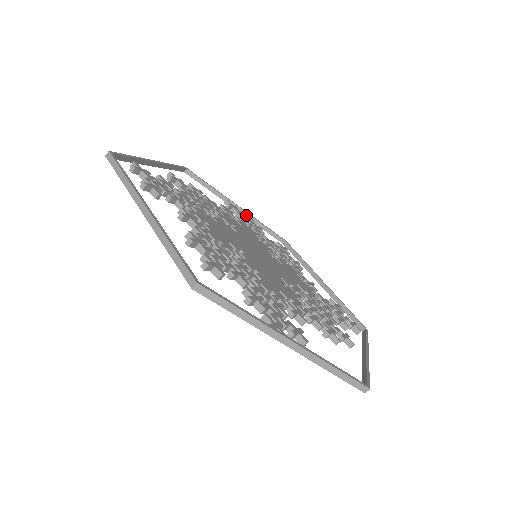
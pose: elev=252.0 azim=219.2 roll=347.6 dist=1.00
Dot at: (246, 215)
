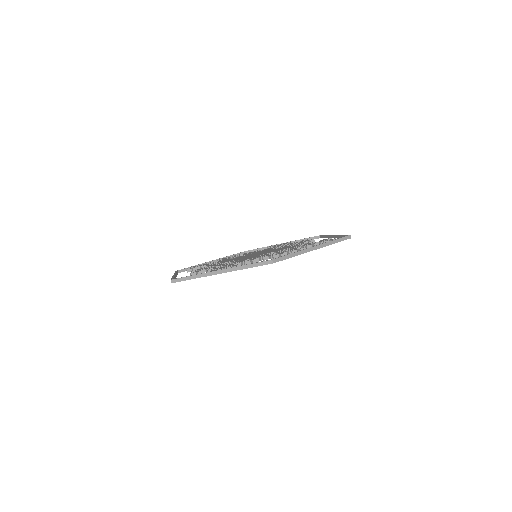
Dot at: occluded
